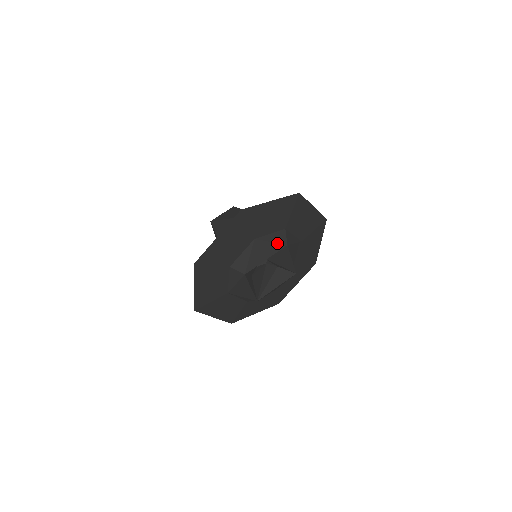
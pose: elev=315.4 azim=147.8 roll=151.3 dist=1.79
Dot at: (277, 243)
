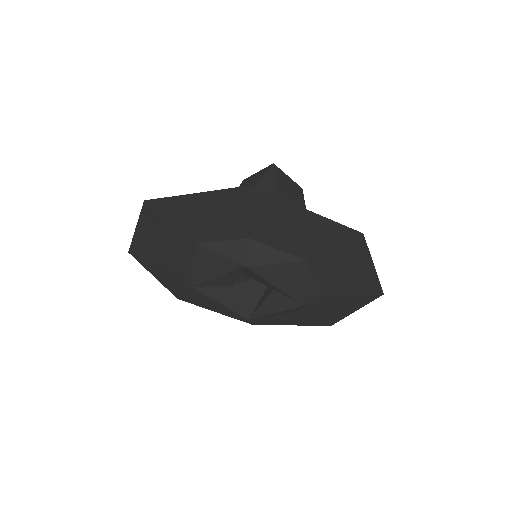
Dot at: (229, 259)
